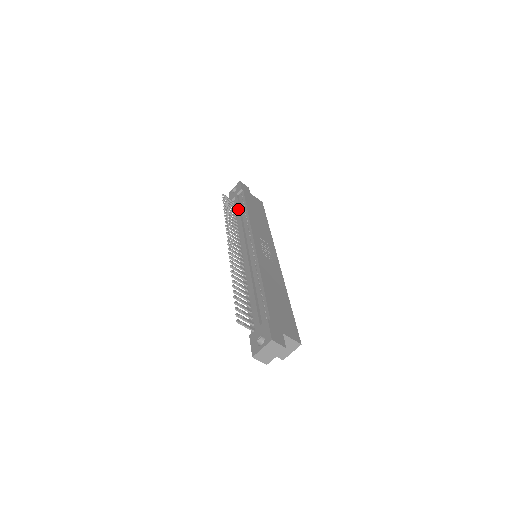
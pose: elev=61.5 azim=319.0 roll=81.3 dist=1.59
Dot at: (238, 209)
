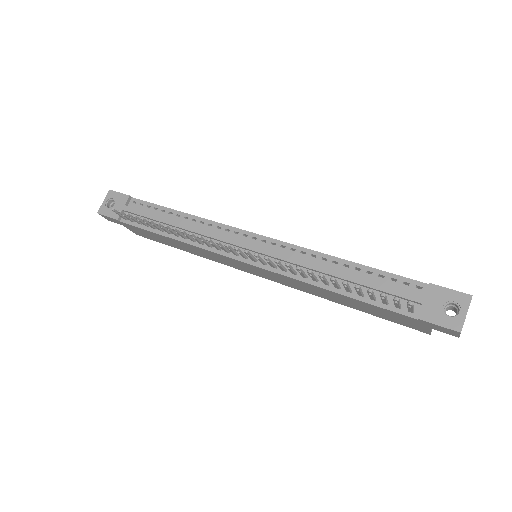
Dot at: (159, 218)
